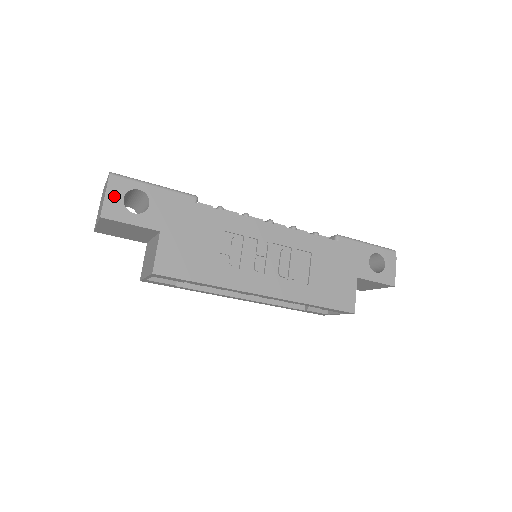
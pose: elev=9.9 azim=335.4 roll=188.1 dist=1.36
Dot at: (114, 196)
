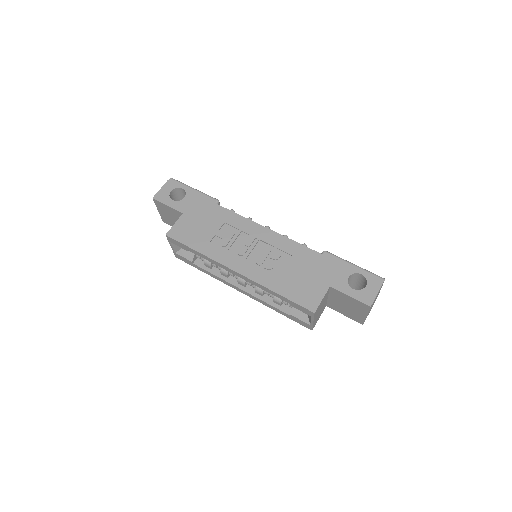
Dot at: (166, 189)
